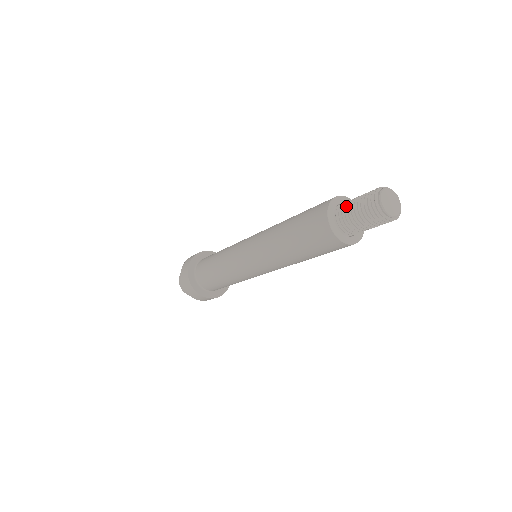
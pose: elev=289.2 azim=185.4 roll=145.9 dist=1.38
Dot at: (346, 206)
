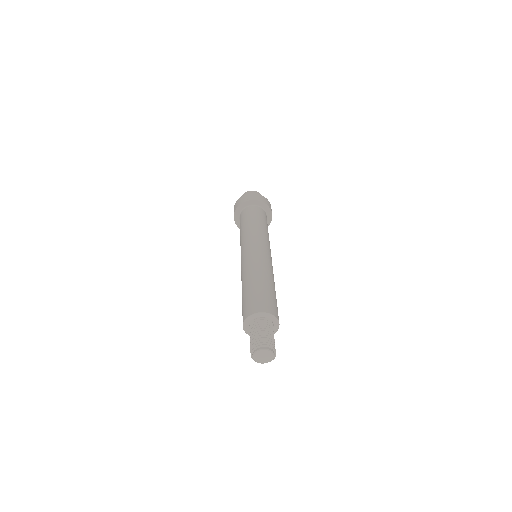
Dot at: (250, 333)
